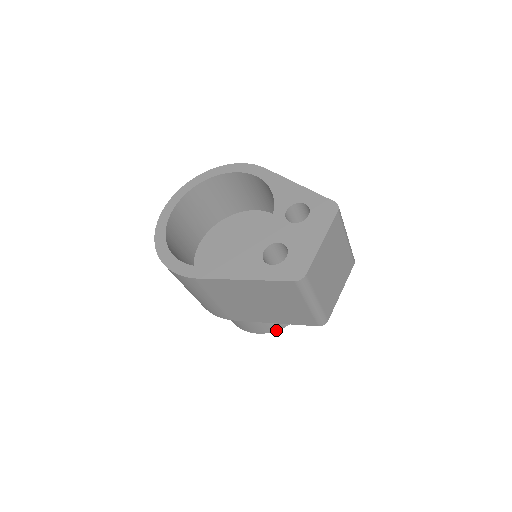
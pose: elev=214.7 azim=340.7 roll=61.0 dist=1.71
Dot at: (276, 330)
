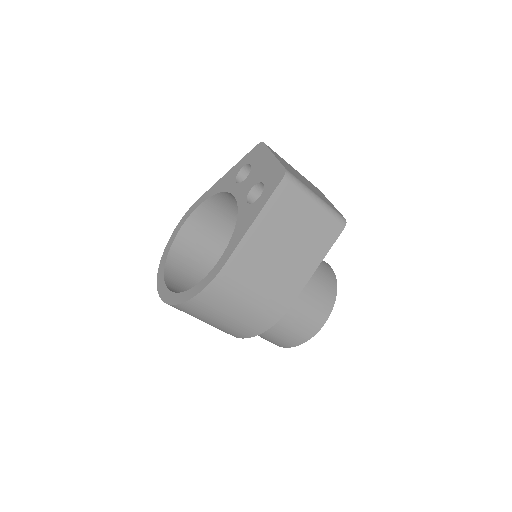
Dot at: (333, 303)
